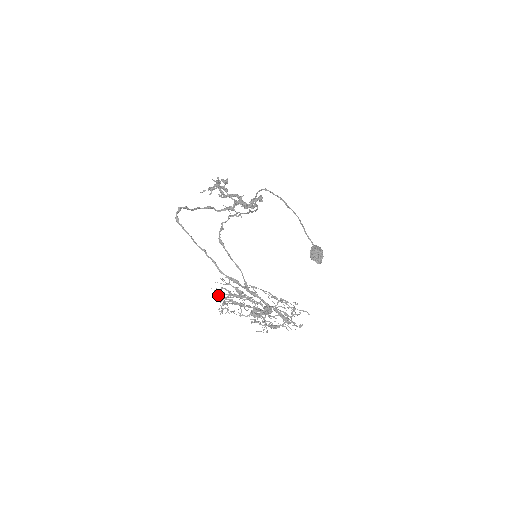
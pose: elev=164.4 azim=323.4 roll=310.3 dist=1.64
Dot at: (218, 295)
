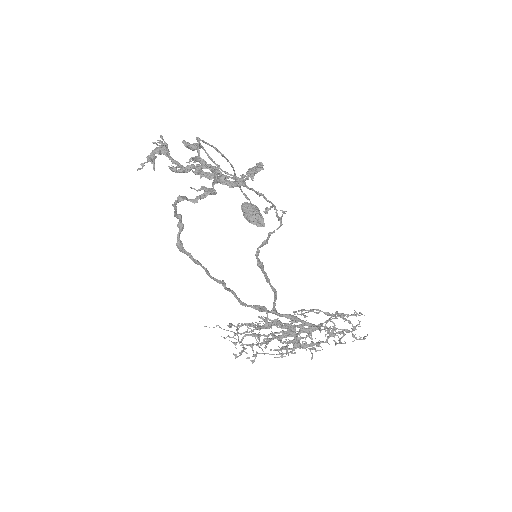
Dot at: occluded
